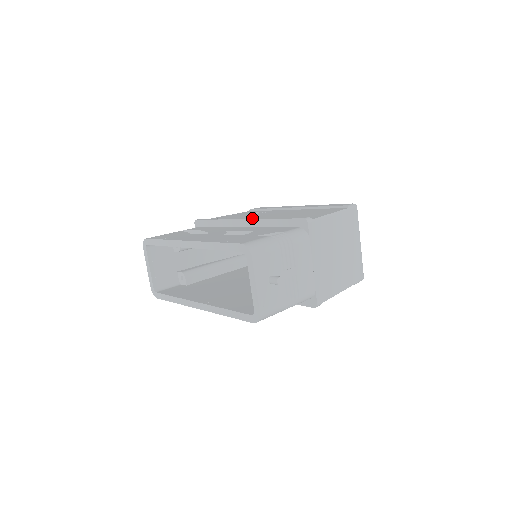
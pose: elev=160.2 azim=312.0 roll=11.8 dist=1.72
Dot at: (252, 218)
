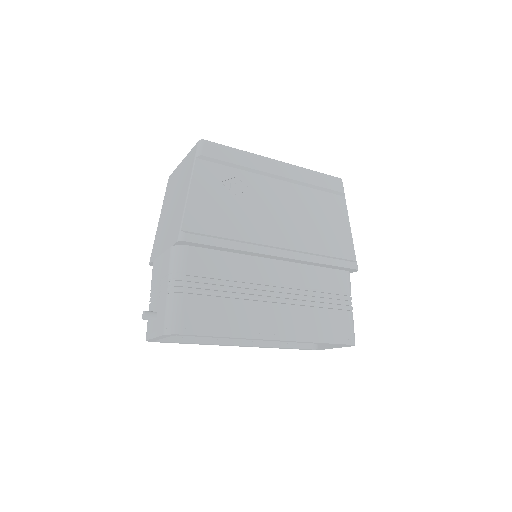
Dot at: (292, 255)
